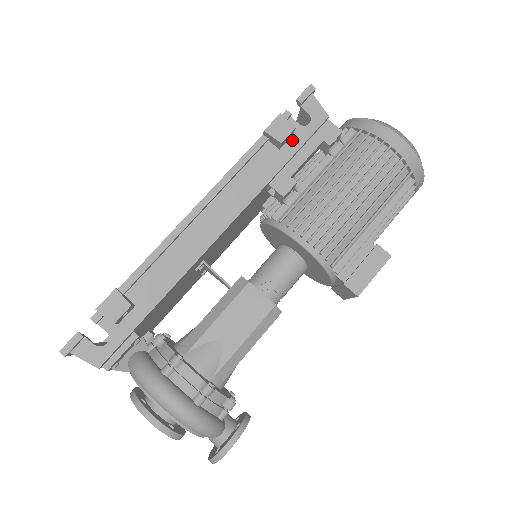
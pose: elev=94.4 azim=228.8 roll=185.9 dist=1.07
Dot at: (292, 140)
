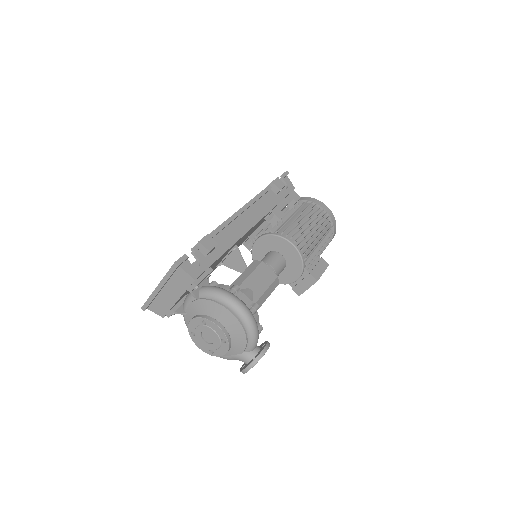
Dot at: (281, 193)
